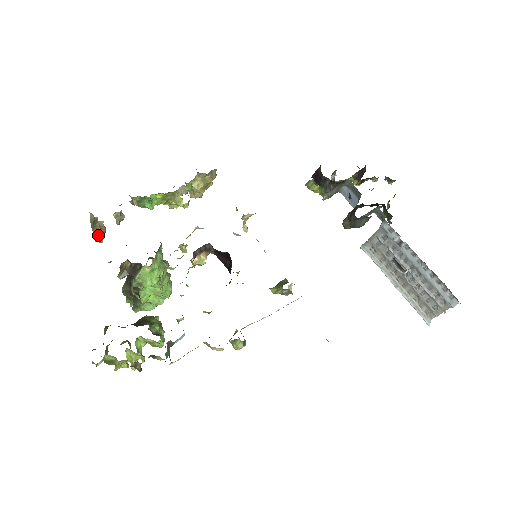
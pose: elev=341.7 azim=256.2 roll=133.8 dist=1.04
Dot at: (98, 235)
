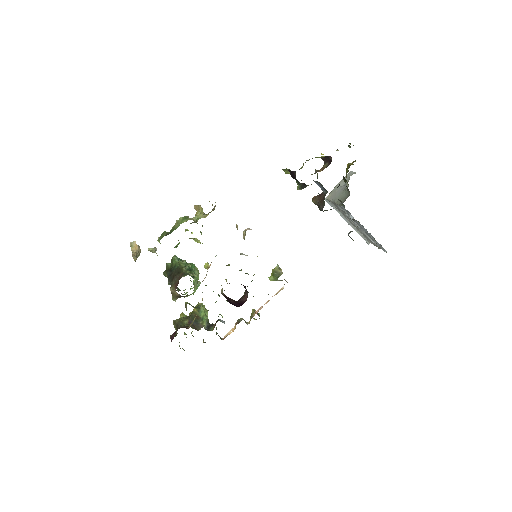
Dot at: (138, 256)
